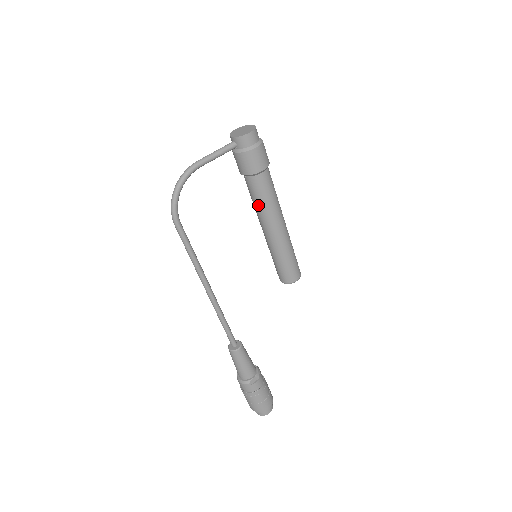
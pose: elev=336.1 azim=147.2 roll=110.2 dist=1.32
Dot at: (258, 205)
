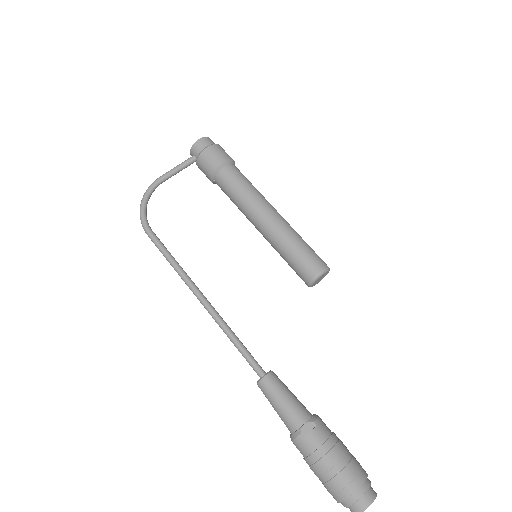
Dot at: (236, 201)
